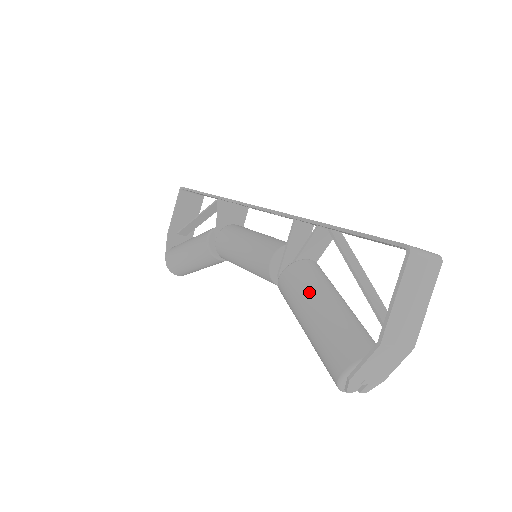
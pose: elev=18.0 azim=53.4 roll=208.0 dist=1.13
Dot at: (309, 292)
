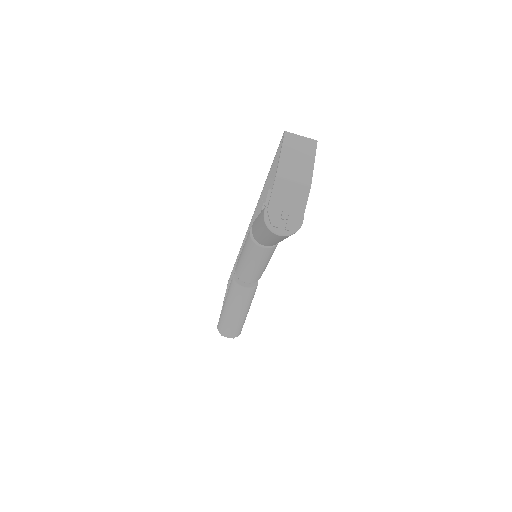
Dot at: occluded
